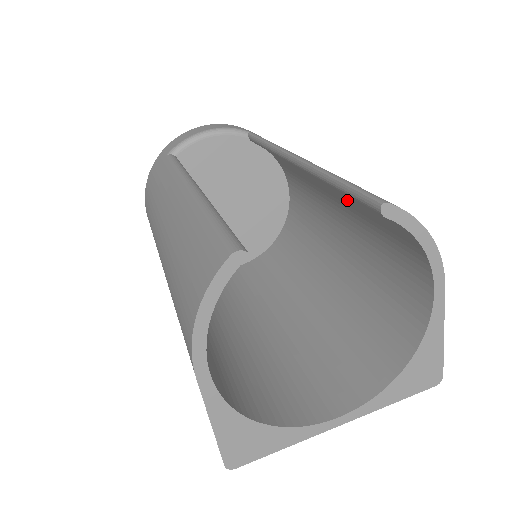
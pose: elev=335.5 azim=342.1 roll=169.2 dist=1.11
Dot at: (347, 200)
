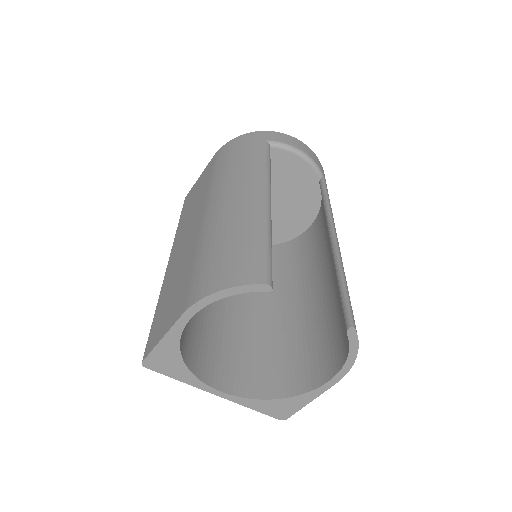
Dot at: (336, 288)
